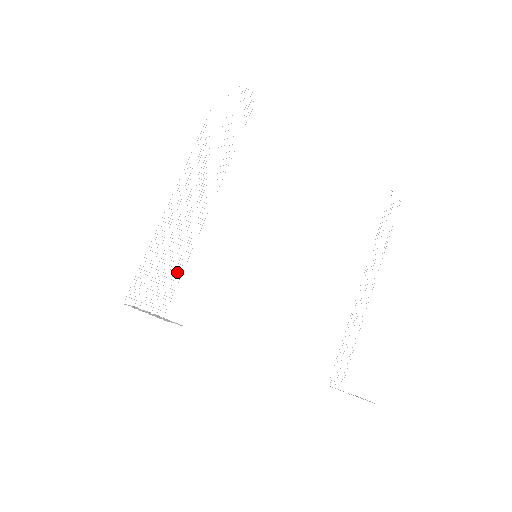
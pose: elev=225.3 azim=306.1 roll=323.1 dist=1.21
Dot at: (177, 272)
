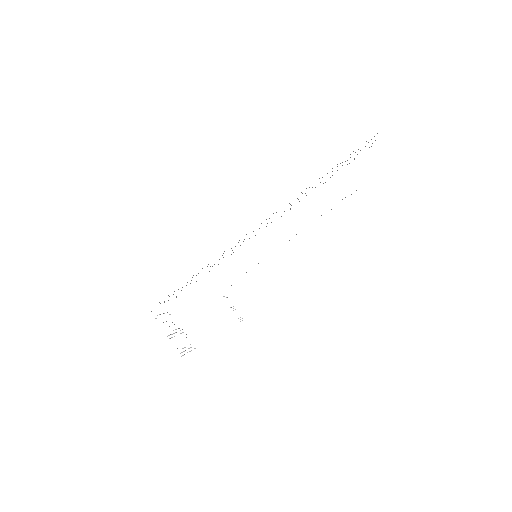
Dot at: occluded
